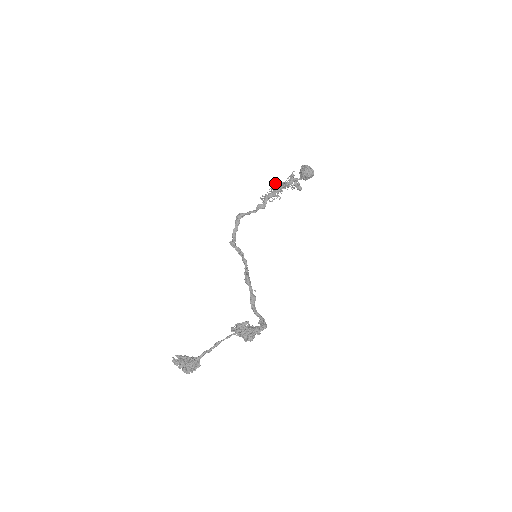
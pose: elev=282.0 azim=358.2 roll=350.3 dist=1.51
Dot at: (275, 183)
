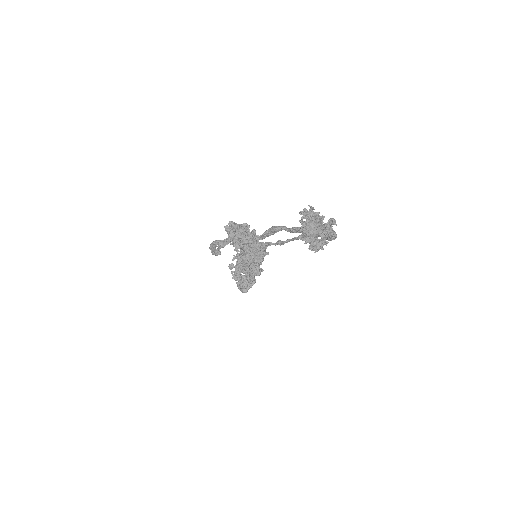
Dot at: occluded
